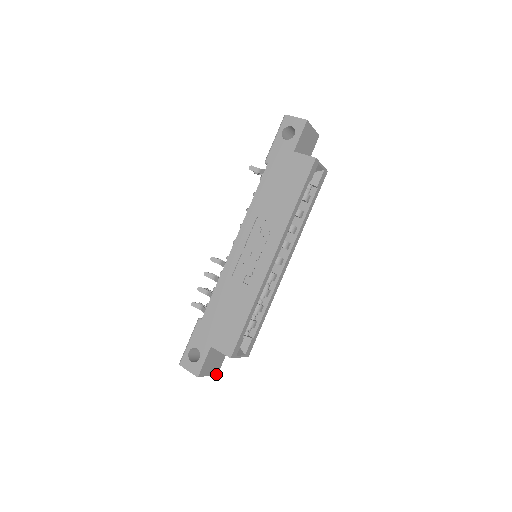
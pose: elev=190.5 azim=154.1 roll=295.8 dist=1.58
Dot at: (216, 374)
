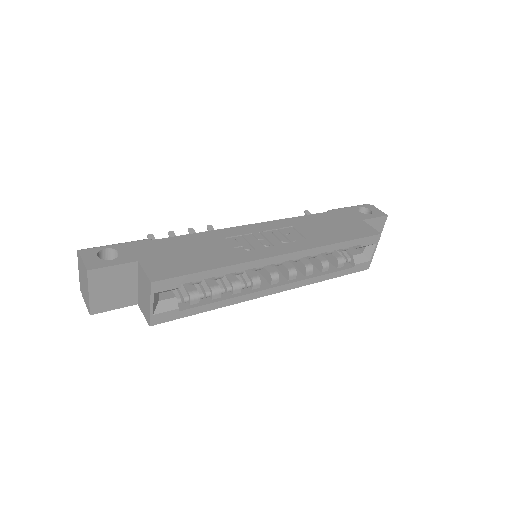
Dot at: (91, 311)
